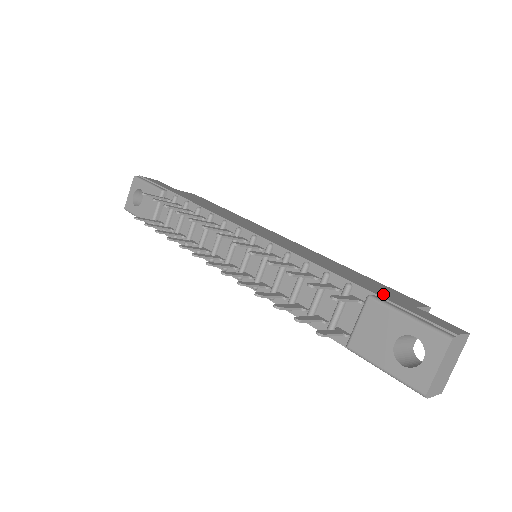
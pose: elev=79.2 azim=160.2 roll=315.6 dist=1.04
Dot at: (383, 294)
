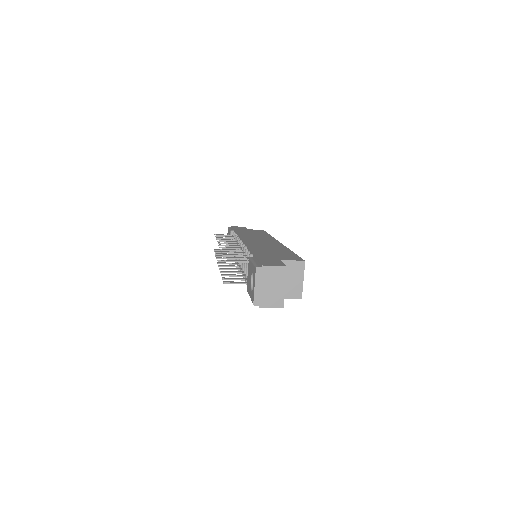
Dot at: (264, 256)
